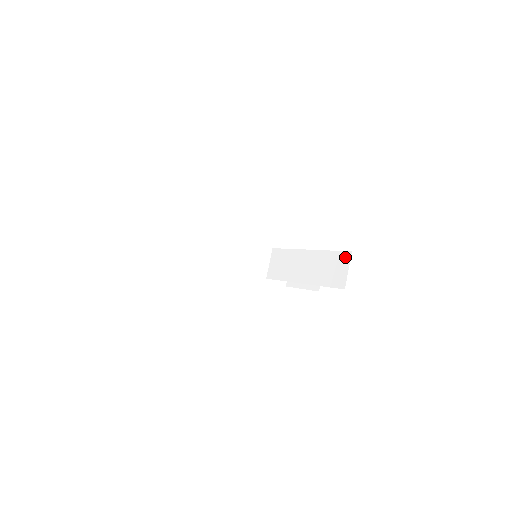
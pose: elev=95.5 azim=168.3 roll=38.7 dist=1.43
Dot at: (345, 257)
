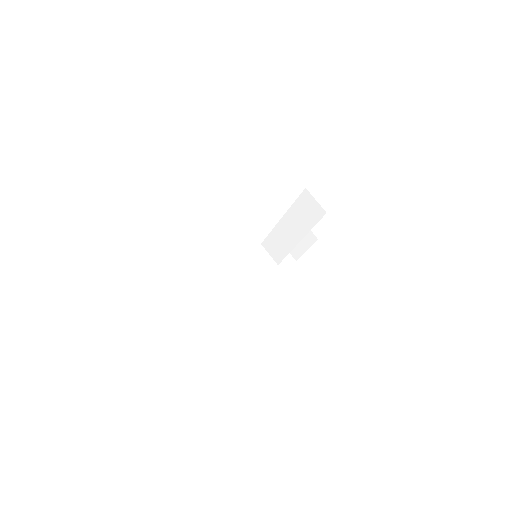
Dot at: (306, 196)
